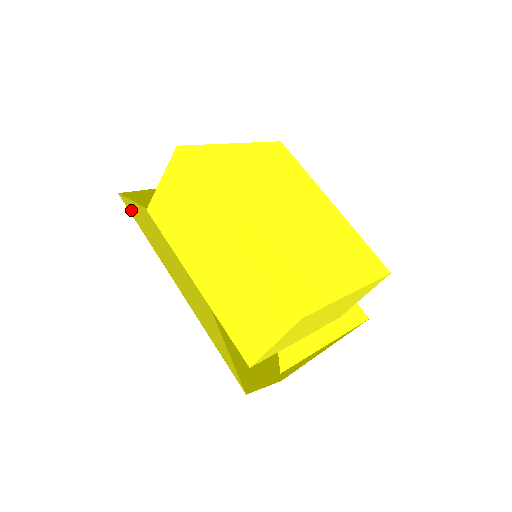
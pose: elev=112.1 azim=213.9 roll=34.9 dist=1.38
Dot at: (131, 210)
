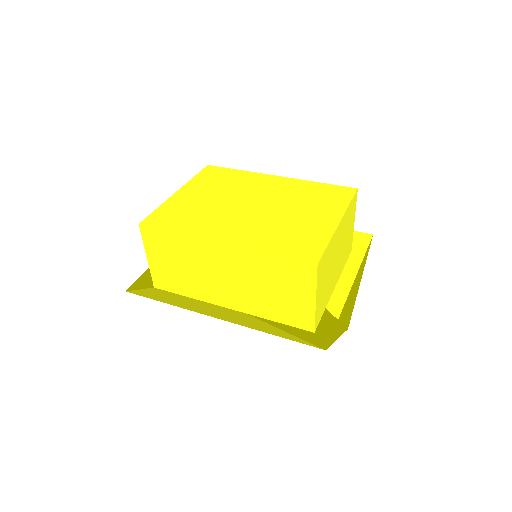
Dot at: (143, 295)
